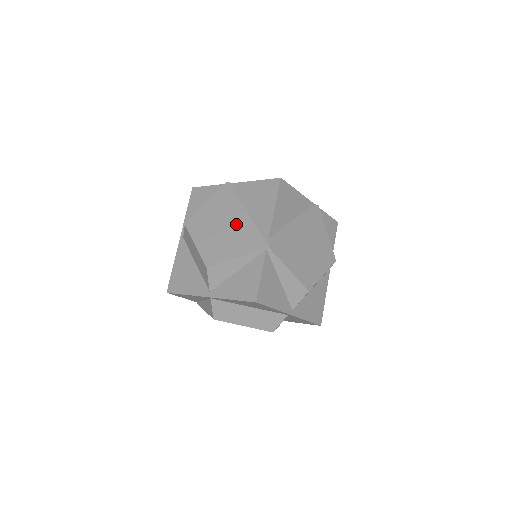
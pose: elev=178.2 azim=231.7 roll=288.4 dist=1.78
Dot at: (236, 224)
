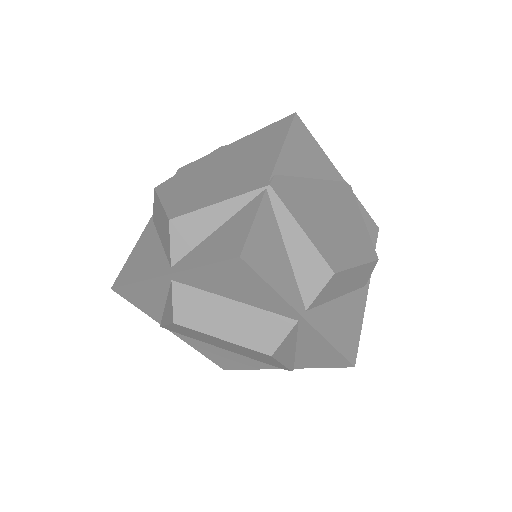
Dot at: (225, 174)
